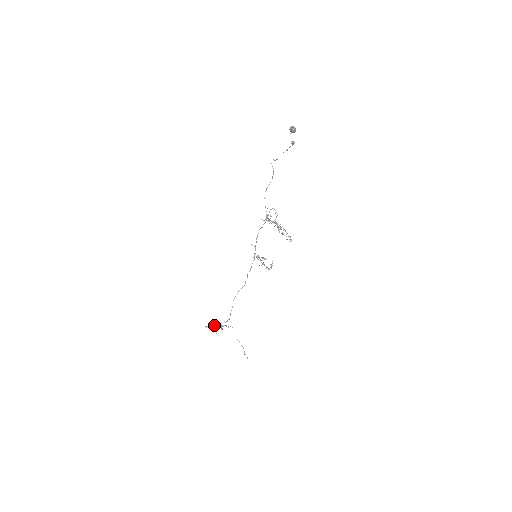
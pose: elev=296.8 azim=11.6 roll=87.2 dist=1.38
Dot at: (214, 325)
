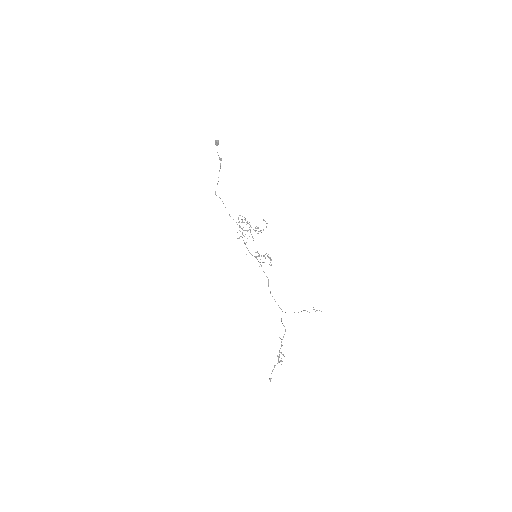
Dot at: (274, 366)
